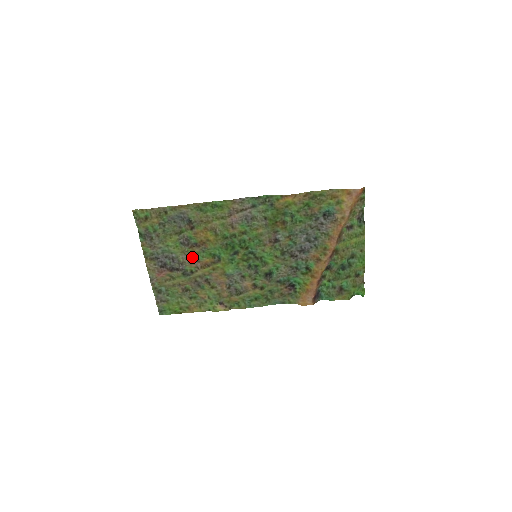
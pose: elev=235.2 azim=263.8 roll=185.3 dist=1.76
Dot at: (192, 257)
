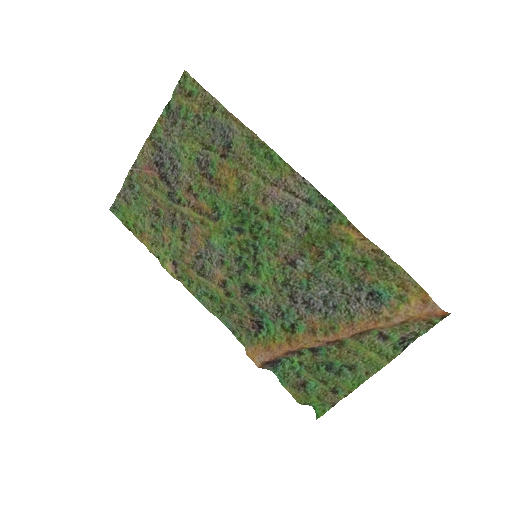
Dot at: (194, 186)
